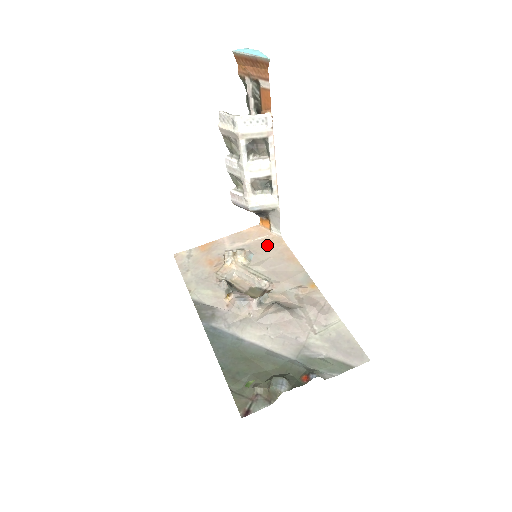
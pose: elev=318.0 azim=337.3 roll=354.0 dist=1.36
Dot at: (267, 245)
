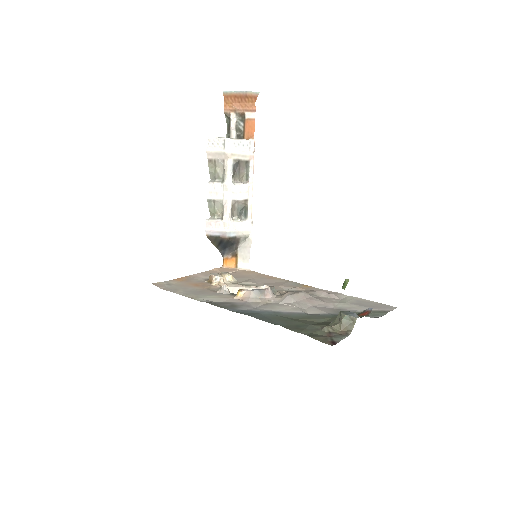
Dot at: (242, 274)
